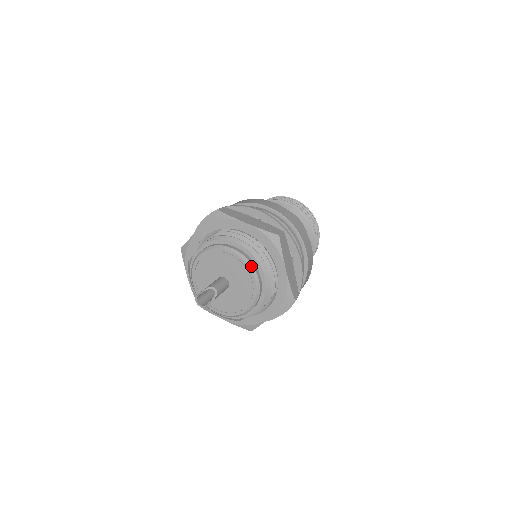
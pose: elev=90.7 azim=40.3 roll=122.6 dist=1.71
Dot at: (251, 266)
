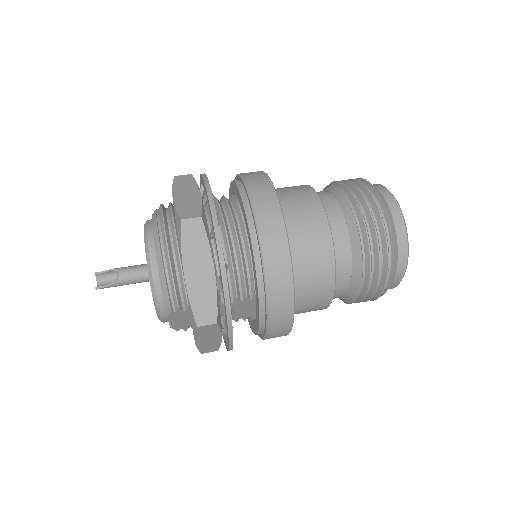
Dot at: (148, 255)
